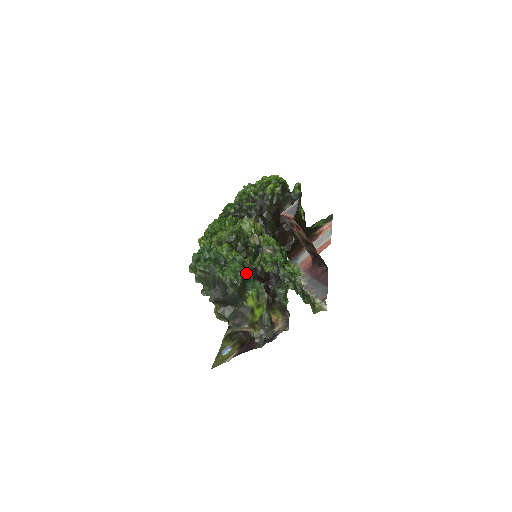
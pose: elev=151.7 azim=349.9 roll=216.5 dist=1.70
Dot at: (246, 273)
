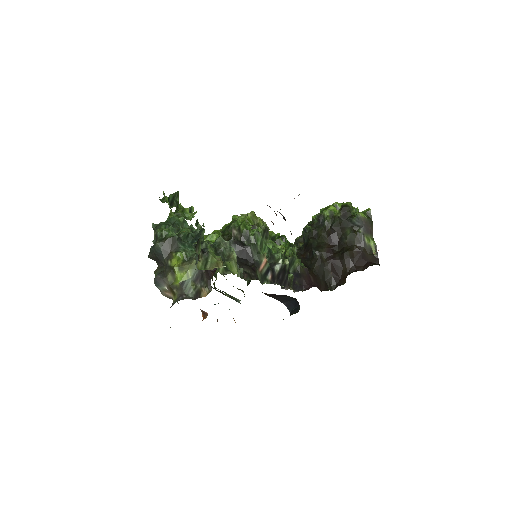
Dot at: (194, 242)
